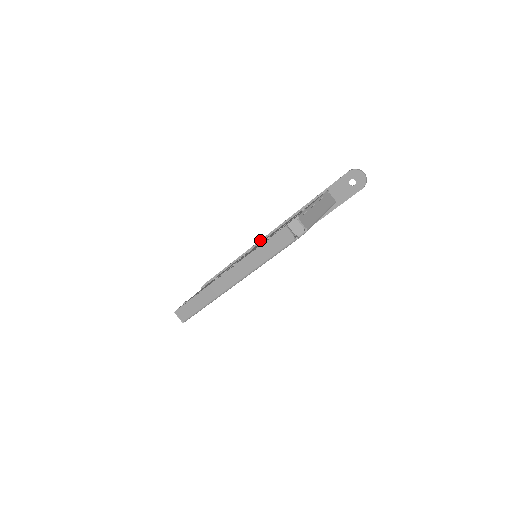
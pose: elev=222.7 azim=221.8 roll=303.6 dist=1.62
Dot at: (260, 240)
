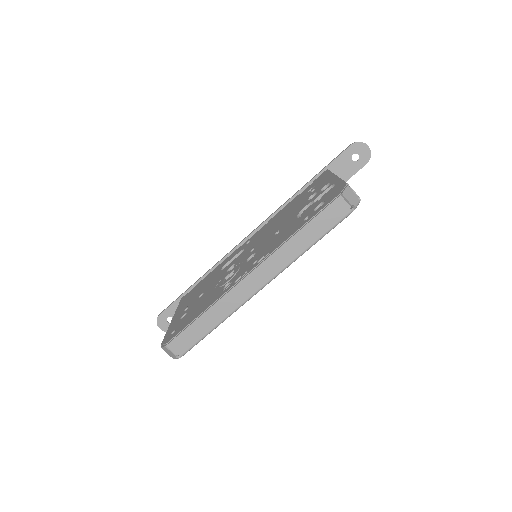
Dot at: (241, 242)
